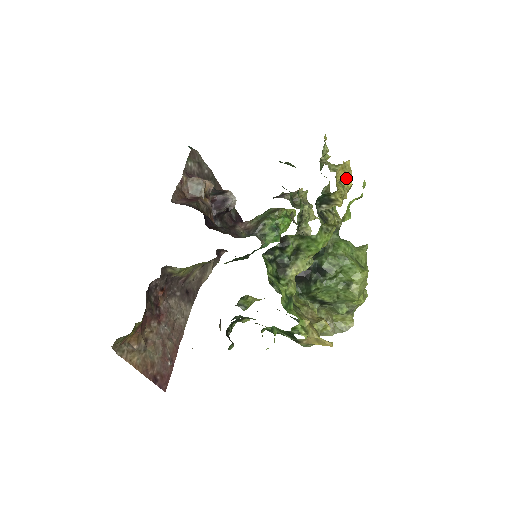
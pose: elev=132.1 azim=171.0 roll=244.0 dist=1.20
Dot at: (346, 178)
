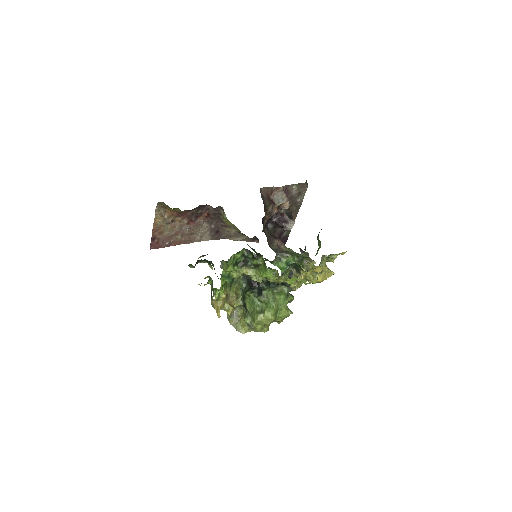
Dot at: (321, 276)
